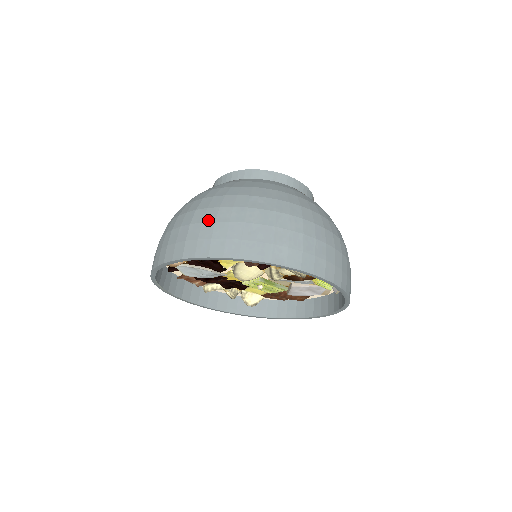
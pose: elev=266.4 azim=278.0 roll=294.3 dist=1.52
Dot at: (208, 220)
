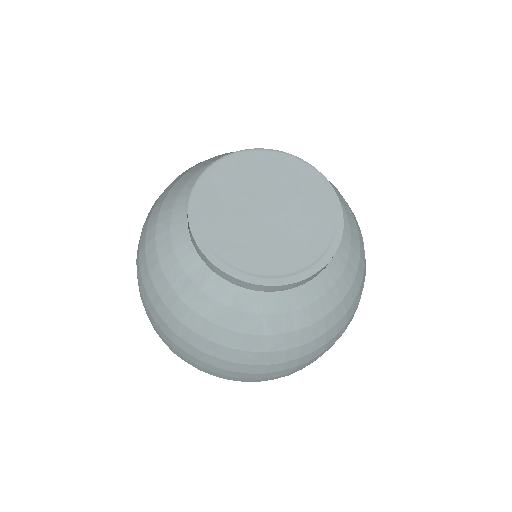
Dot at: (192, 355)
